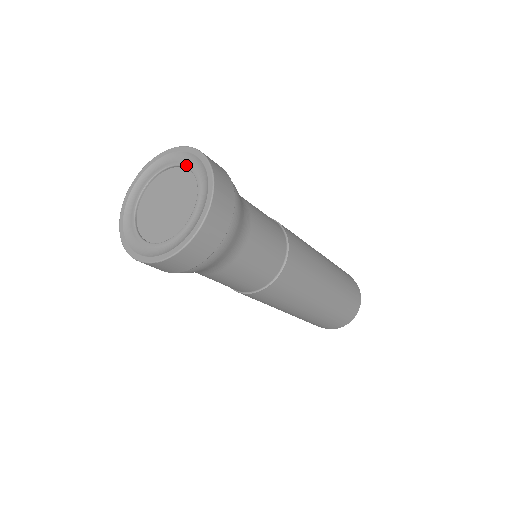
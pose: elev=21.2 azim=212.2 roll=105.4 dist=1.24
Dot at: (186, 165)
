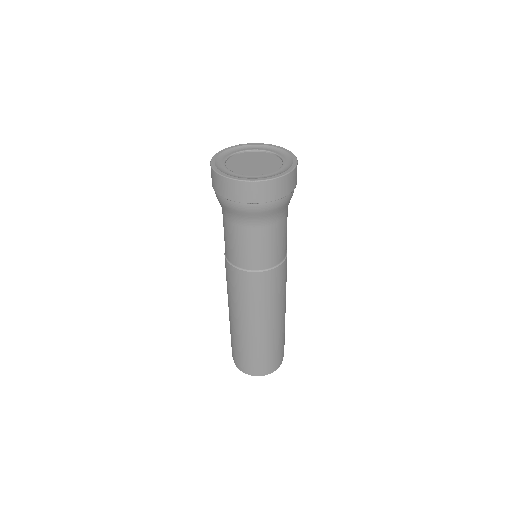
Dot at: (264, 149)
